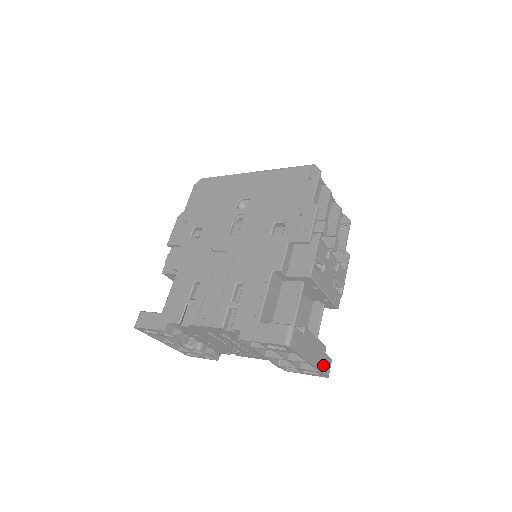
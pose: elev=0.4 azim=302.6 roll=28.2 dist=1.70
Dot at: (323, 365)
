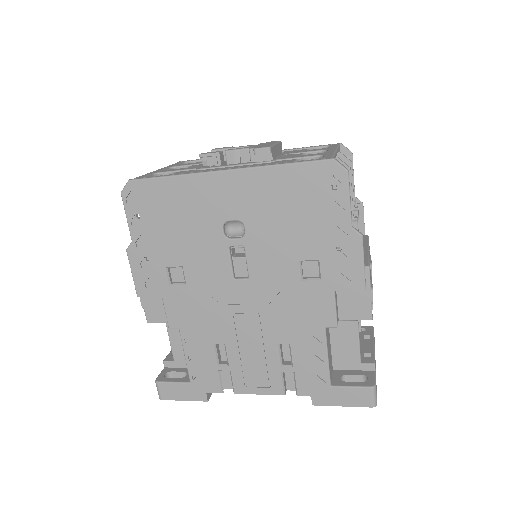
Dot at: occluded
